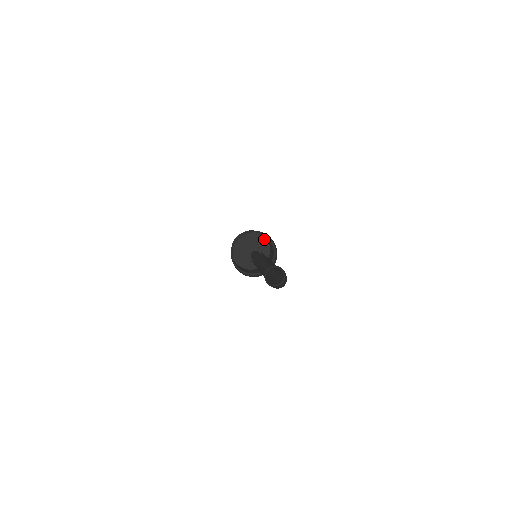
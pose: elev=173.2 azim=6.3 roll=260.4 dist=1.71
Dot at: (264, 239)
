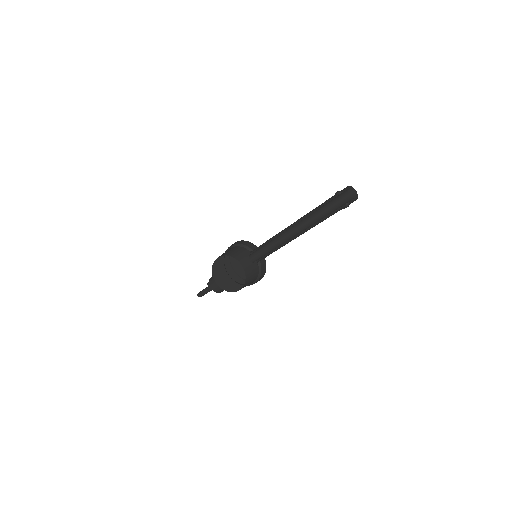
Dot at: (243, 274)
